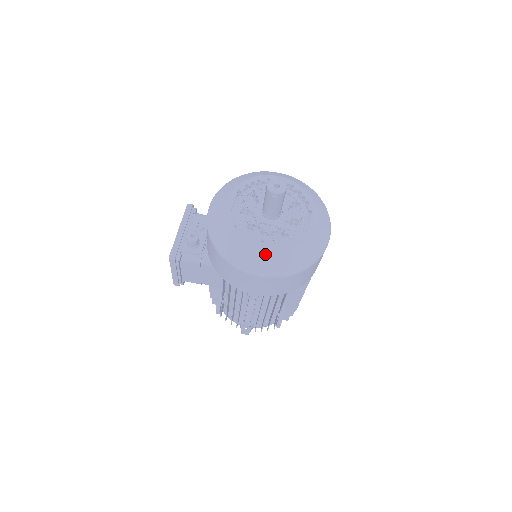
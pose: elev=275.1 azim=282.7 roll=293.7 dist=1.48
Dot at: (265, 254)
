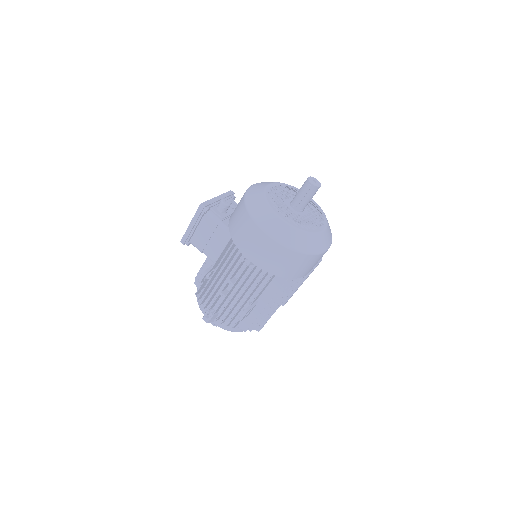
Dot at: (280, 221)
